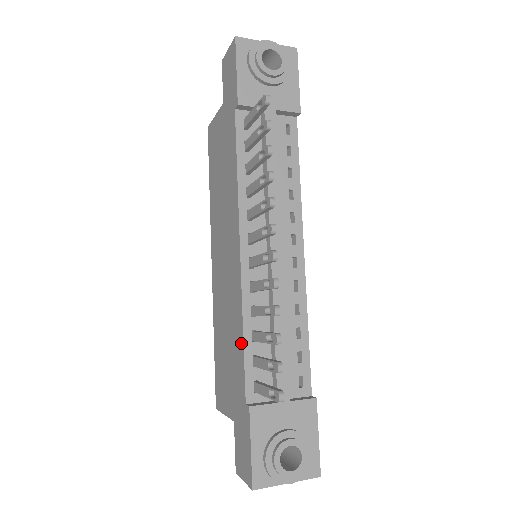
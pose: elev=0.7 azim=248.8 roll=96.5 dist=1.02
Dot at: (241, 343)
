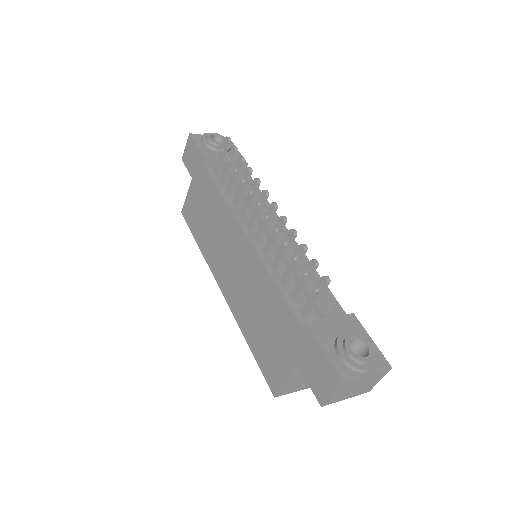
Dot at: (276, 291)
